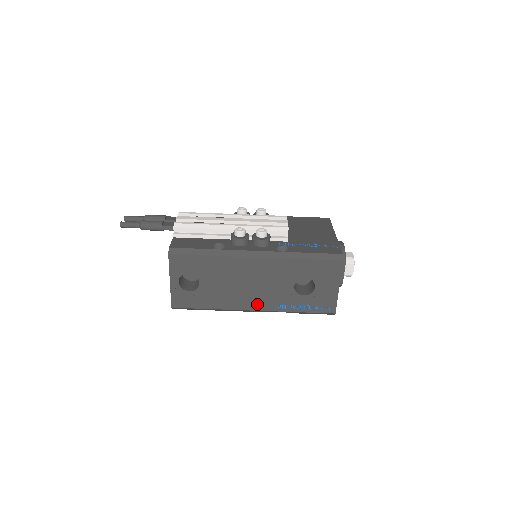
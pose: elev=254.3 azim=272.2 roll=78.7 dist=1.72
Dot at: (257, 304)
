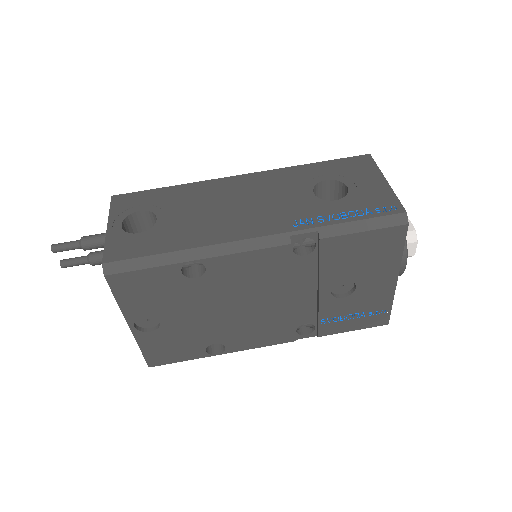
Dot at: (260, 227)
